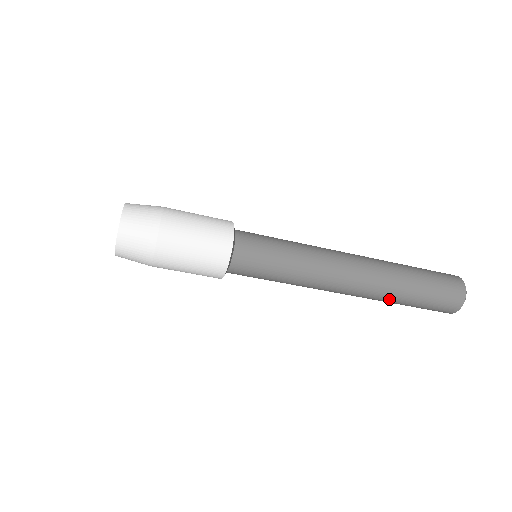
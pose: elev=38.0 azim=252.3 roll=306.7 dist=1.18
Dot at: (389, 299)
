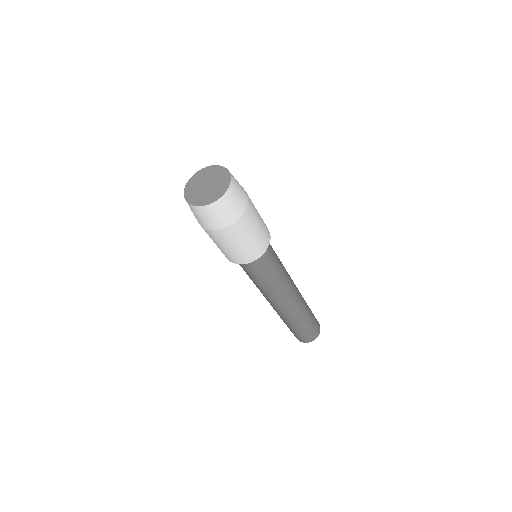
Dot at: (286, 321)
